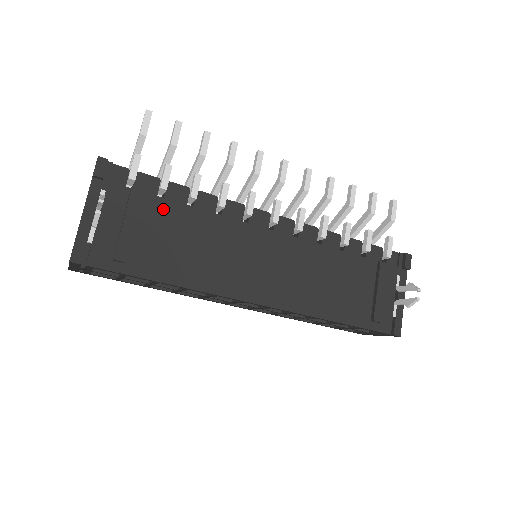
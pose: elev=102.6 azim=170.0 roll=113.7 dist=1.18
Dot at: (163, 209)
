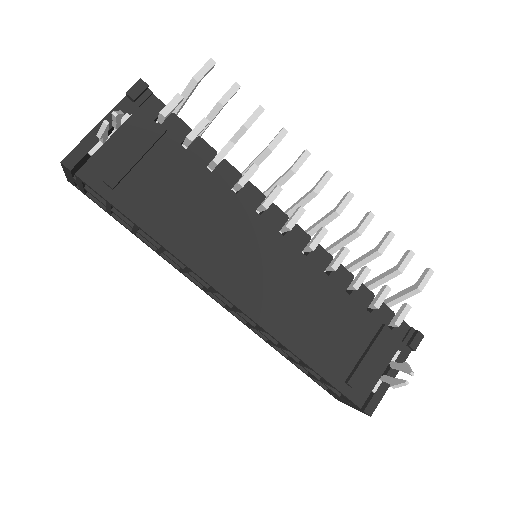
Dot at: (179, 159)
